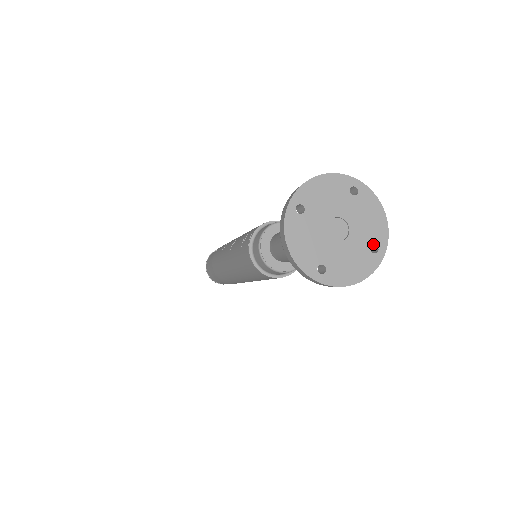
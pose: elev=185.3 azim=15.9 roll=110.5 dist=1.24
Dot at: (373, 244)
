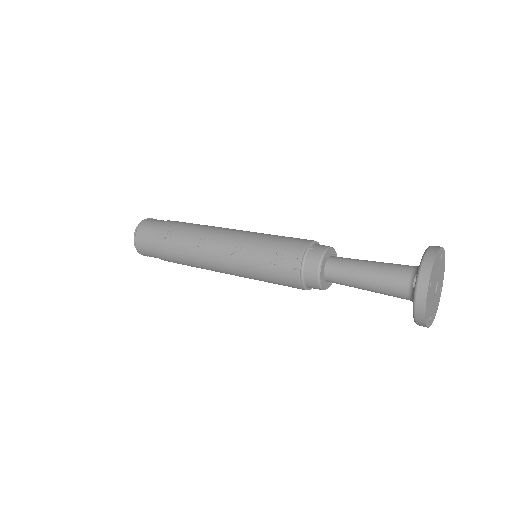
Dot at: (440, 287)
